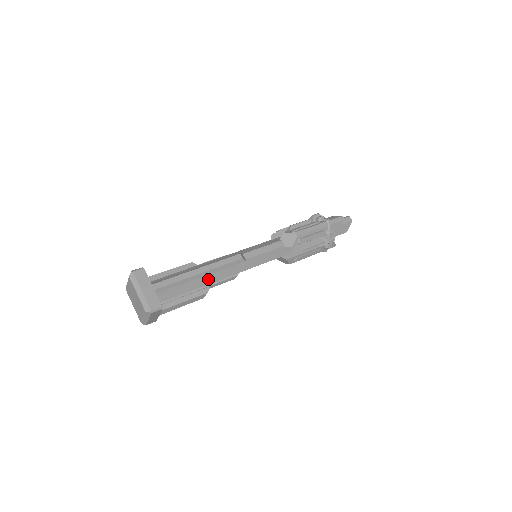
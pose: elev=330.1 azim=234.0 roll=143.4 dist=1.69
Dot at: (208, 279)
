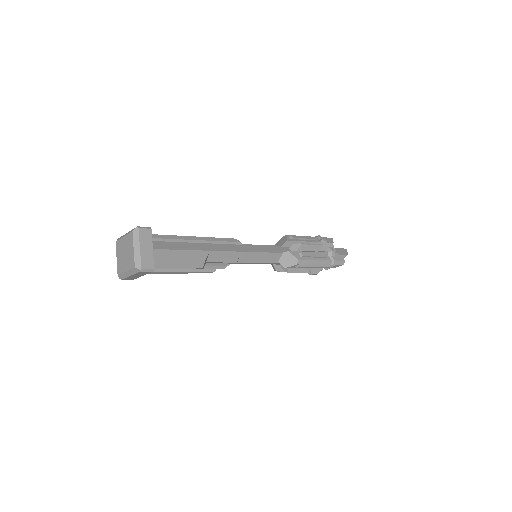
Dot at: (204, 247)
